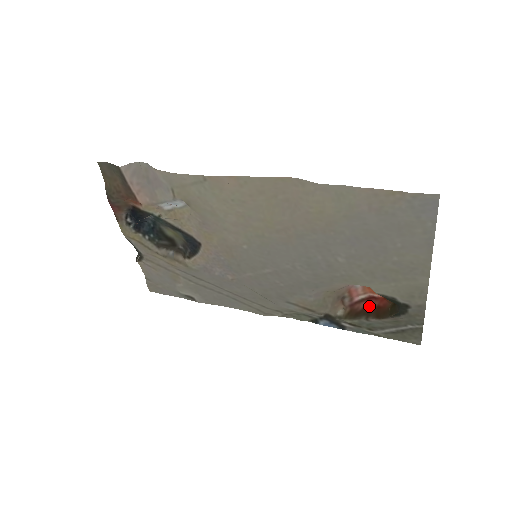
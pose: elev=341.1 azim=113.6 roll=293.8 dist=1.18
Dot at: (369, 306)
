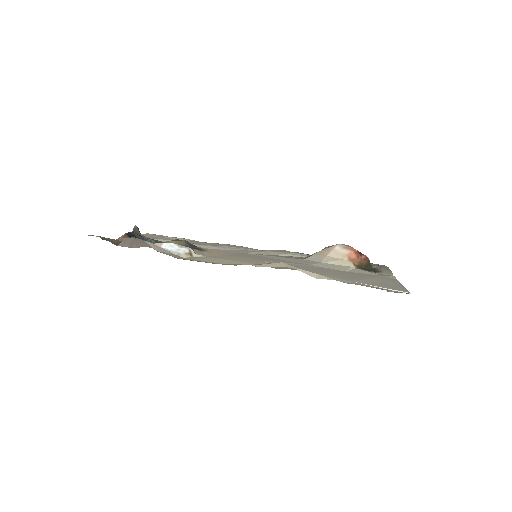
Dot at: occluded
